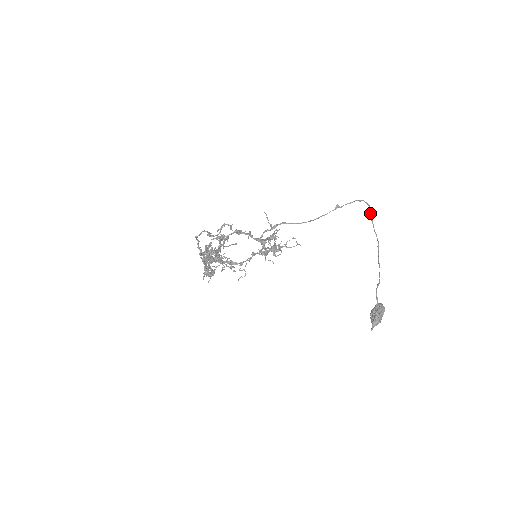
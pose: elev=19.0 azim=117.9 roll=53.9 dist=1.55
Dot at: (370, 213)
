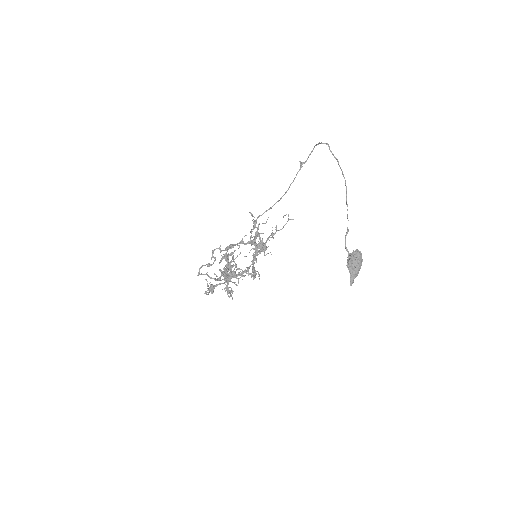
Dot at: (330, 151)
